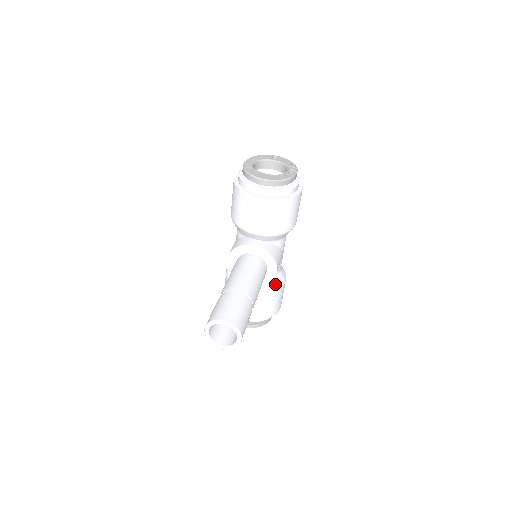
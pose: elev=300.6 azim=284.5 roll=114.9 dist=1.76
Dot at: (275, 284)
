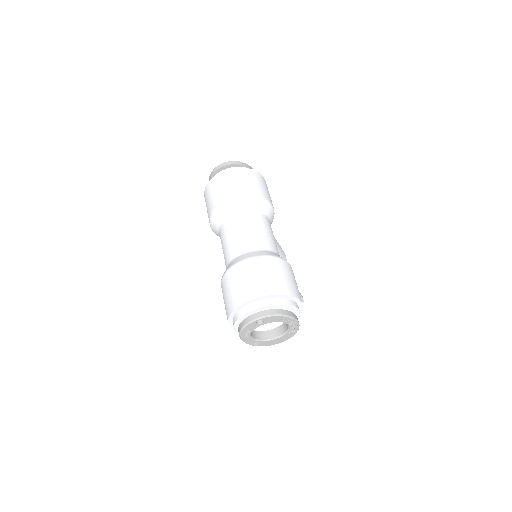
Dot at: occluded
